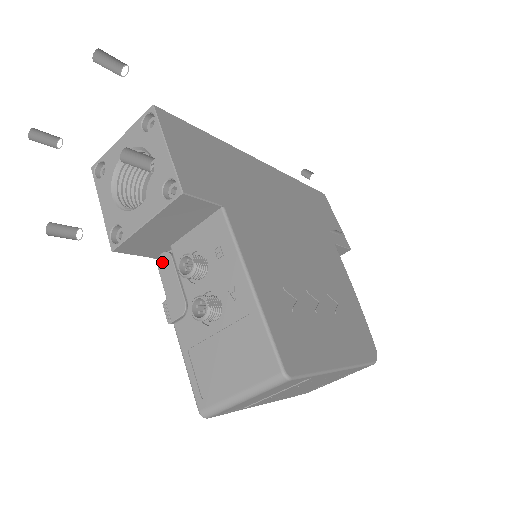
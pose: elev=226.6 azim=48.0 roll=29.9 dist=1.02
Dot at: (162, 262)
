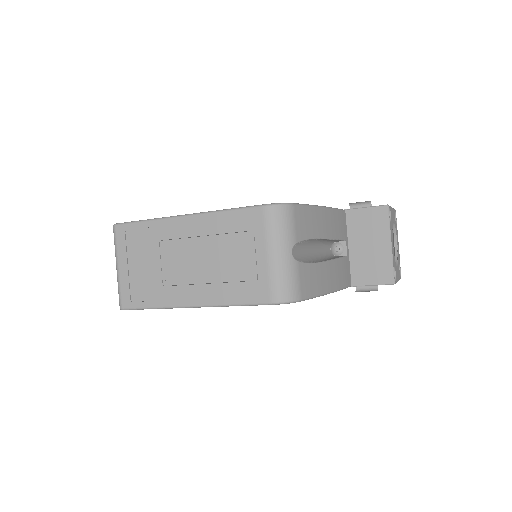
Dot at: occluded
